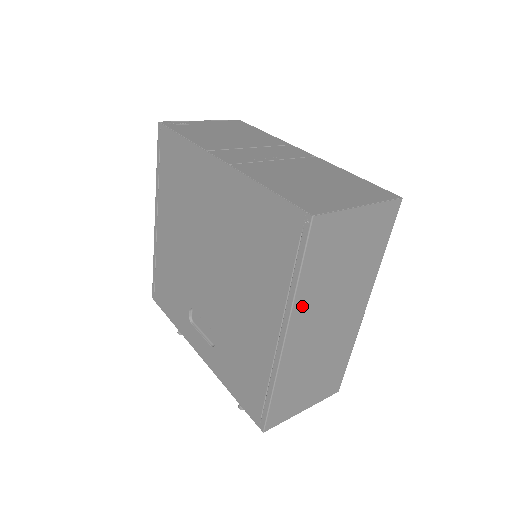
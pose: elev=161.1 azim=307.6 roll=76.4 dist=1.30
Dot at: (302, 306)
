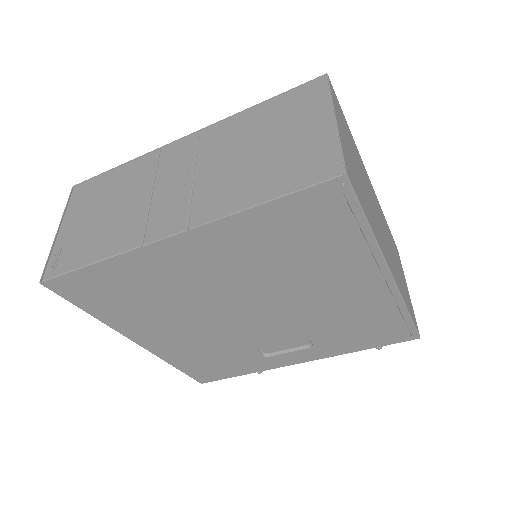
Dot at: (379, 240)
